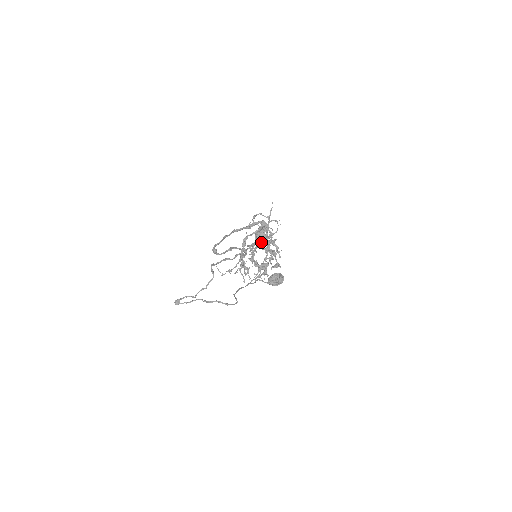
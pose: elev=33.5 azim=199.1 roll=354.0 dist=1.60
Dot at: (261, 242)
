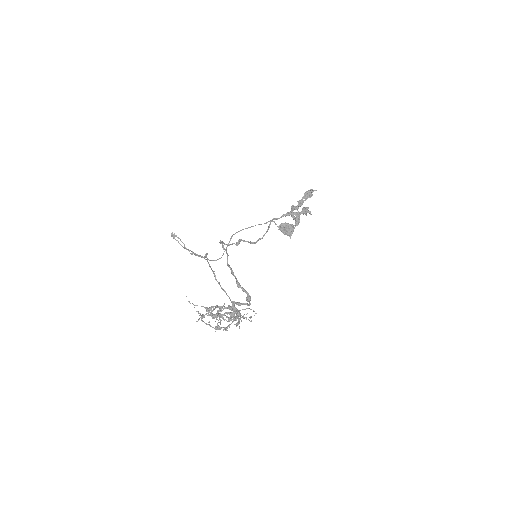
Dot at: occluded
